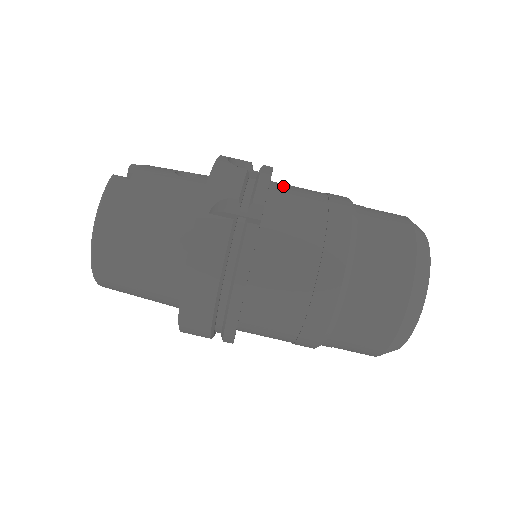
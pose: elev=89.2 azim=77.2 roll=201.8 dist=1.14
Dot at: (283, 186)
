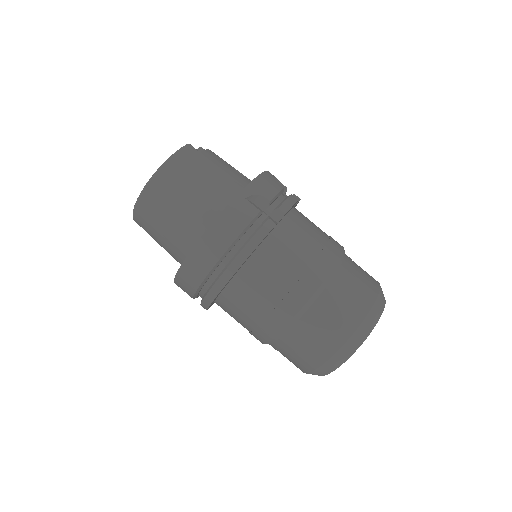
Dot at: (302, 214)
